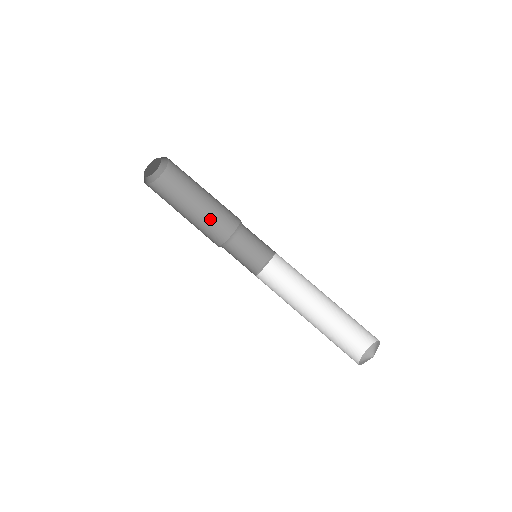
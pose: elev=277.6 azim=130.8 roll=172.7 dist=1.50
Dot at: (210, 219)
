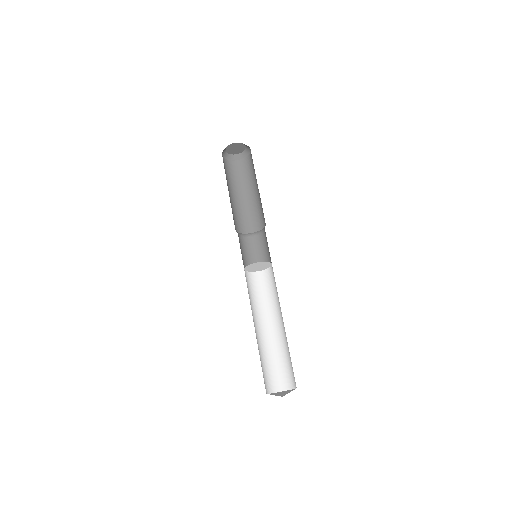
Dot at: (239, 212)
